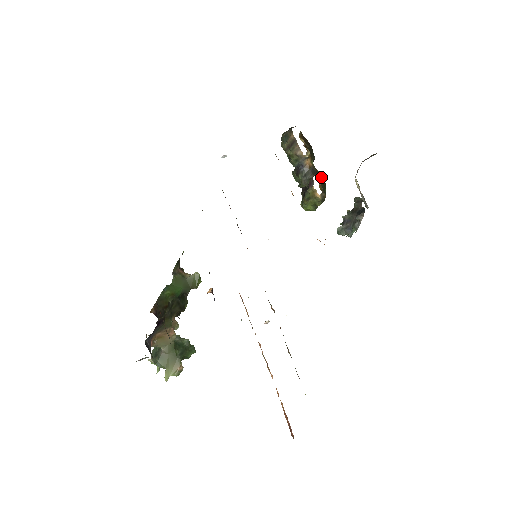
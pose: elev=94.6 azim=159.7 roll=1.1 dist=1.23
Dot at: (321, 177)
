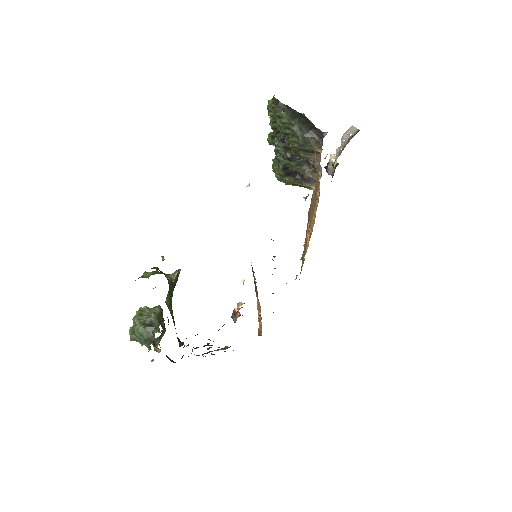
Dot at: occluded
